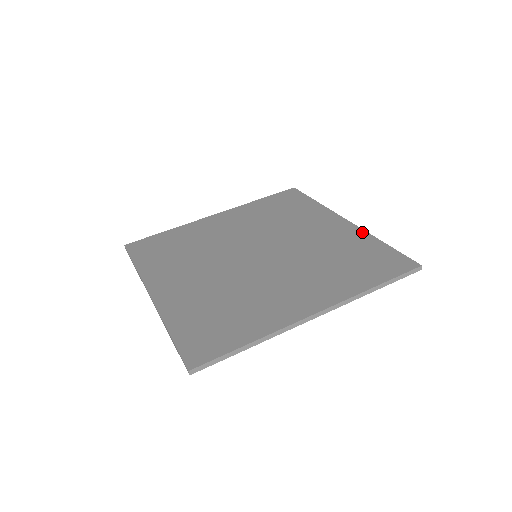
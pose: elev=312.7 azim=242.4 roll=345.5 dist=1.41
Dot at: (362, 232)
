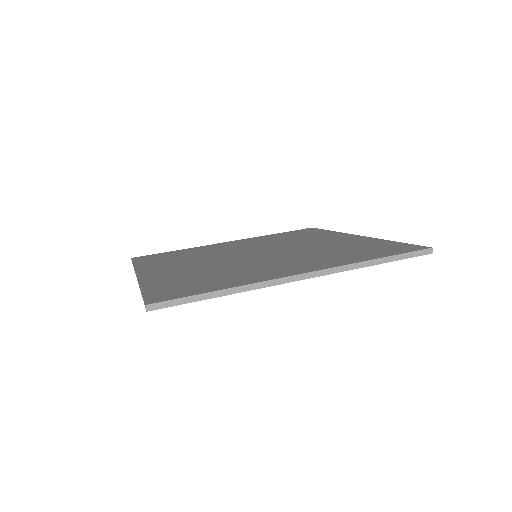
Dot at: (372, 238)
